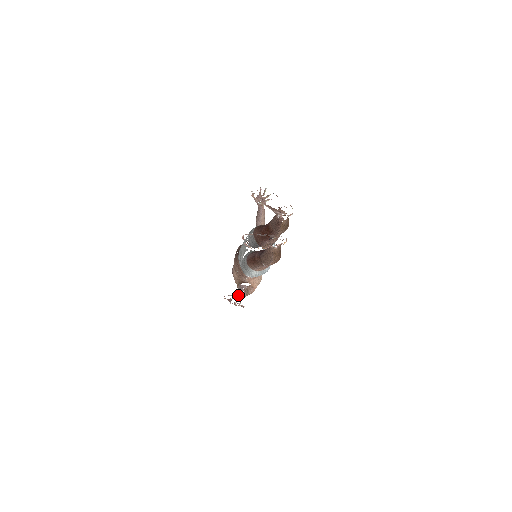
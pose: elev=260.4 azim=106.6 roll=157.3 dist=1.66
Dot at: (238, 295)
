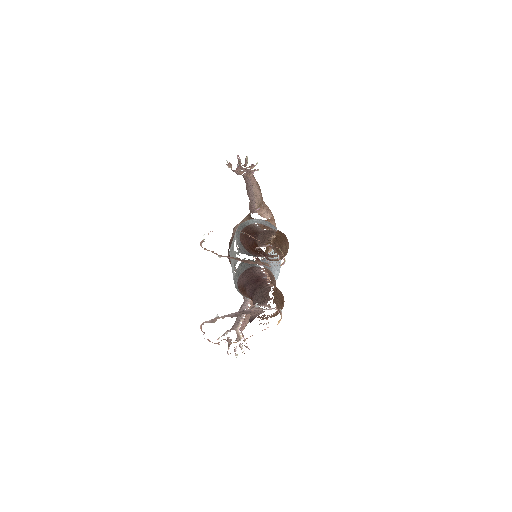
Dot at: occluded
